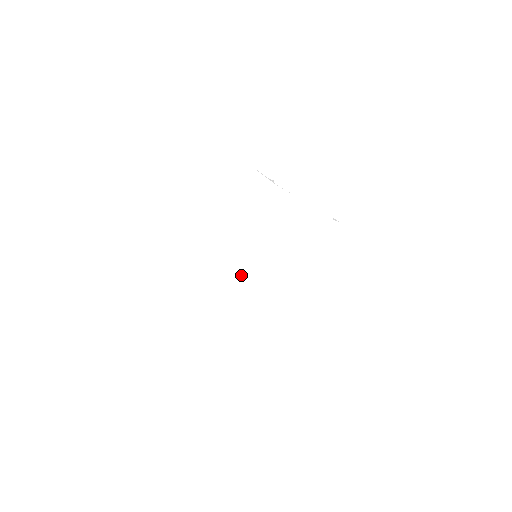
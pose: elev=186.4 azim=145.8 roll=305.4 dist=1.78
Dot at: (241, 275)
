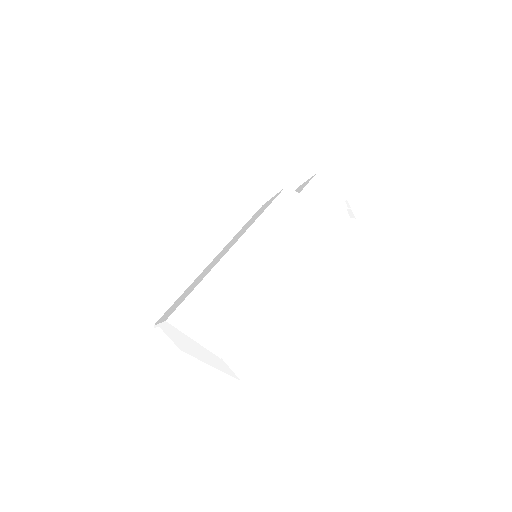
Dot at: (240, 255)
